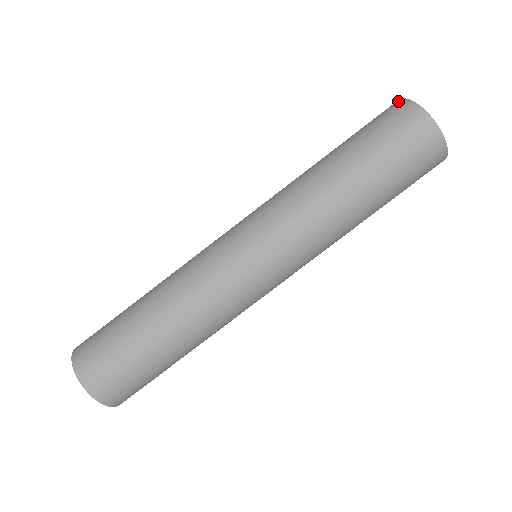
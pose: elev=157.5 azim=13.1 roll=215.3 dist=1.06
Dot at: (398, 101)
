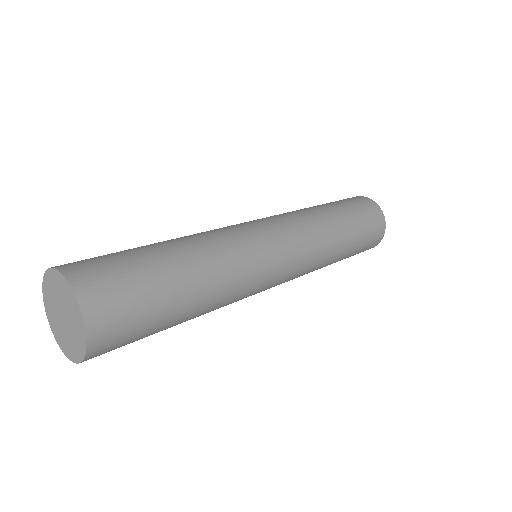
Dot at: occluded
